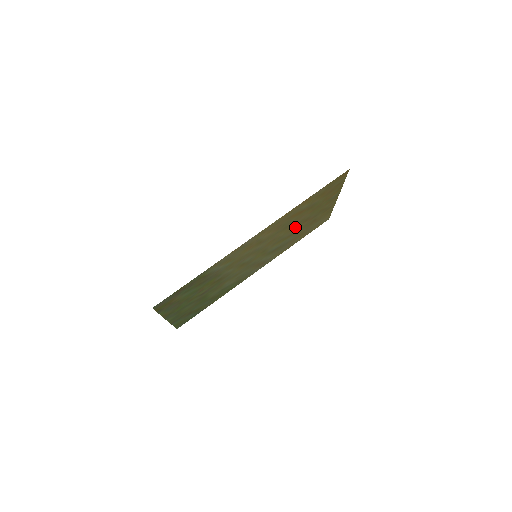
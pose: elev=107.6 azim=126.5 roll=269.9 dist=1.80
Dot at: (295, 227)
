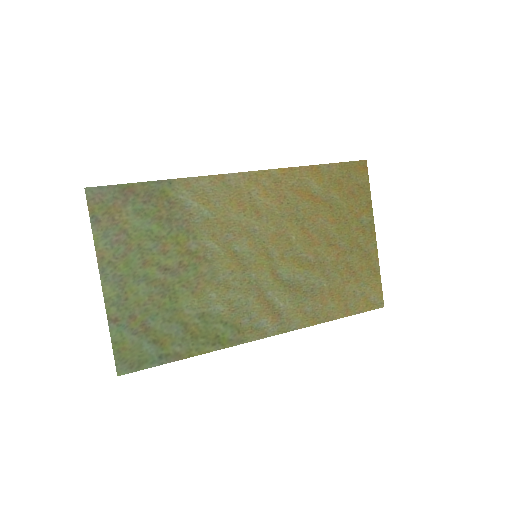
Dot at: (315, 244)
